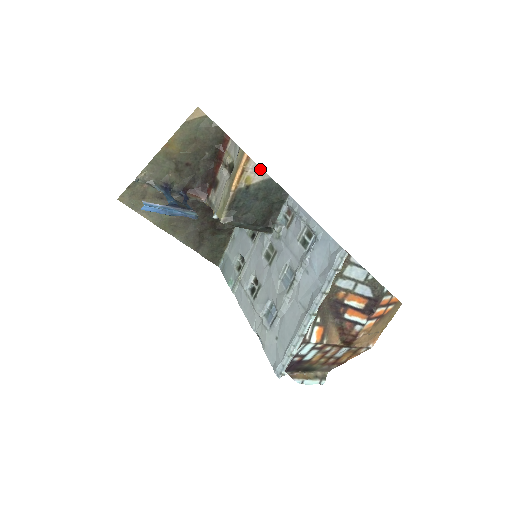
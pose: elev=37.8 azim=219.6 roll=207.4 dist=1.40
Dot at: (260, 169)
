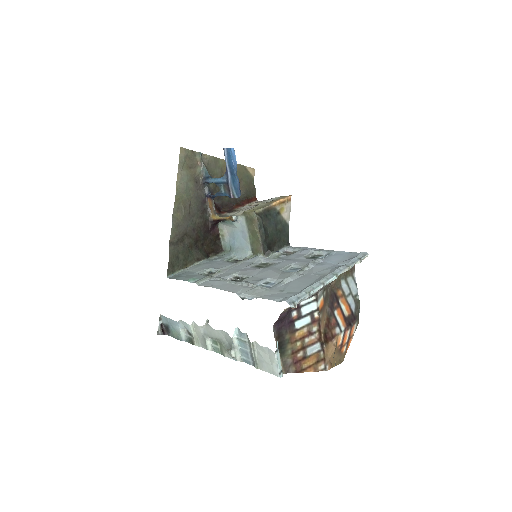
Dot at: occluded
